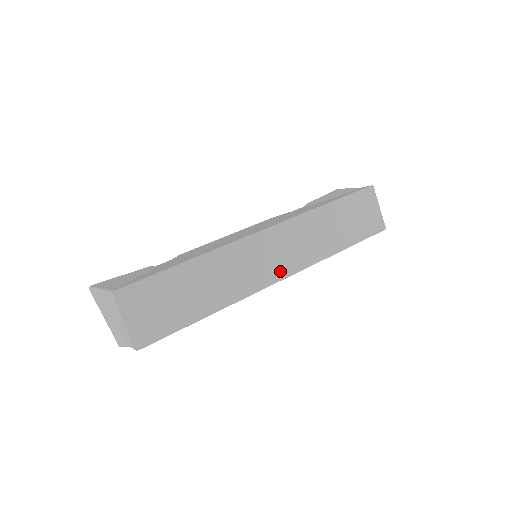
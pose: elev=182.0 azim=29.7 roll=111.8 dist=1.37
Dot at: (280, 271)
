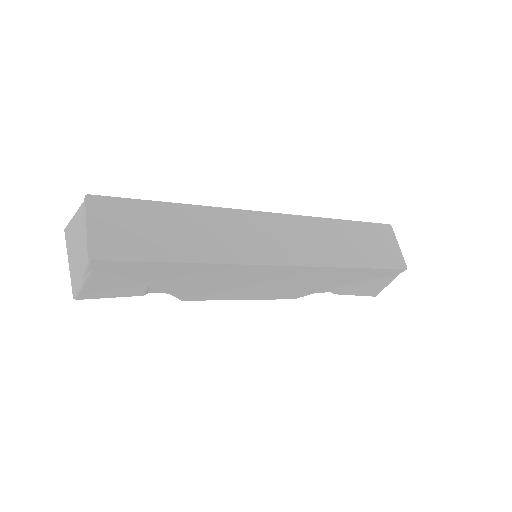
Dot at: (280, 256)
